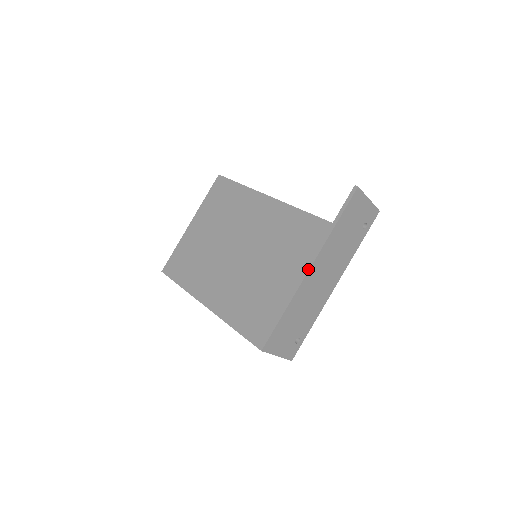
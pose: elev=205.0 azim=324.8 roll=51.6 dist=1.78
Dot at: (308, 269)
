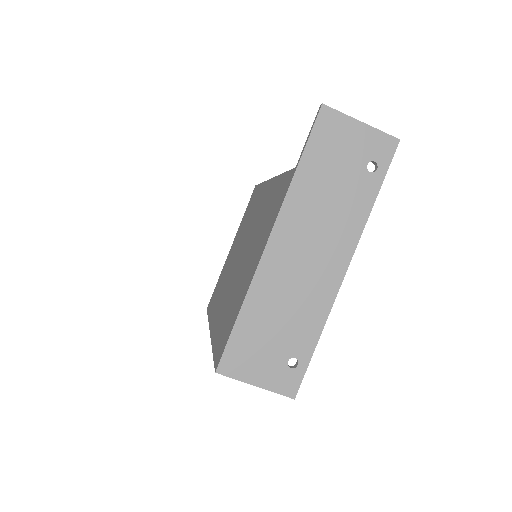
Dot at: (266, 241)
